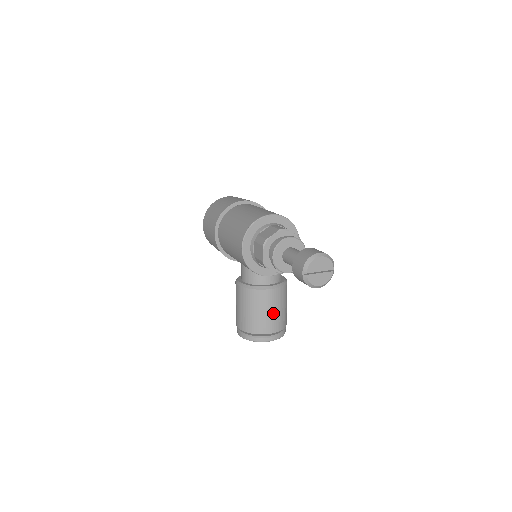
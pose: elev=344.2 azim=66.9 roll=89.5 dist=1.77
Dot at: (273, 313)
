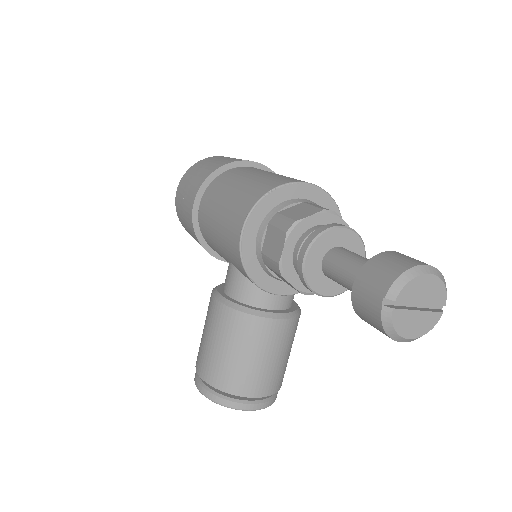
Dot at: (267, 362)
